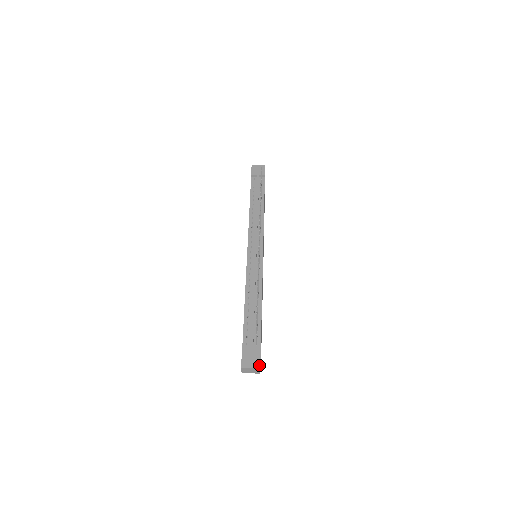
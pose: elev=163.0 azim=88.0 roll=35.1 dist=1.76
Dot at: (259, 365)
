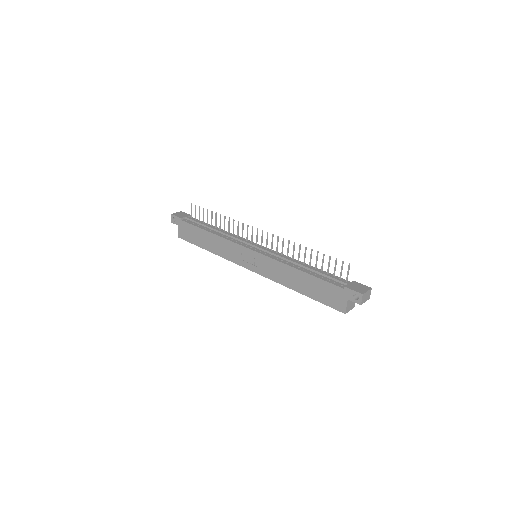
Dot at: (368, 287)
